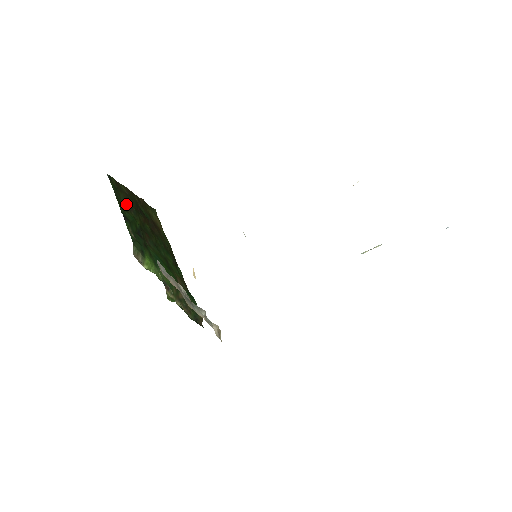
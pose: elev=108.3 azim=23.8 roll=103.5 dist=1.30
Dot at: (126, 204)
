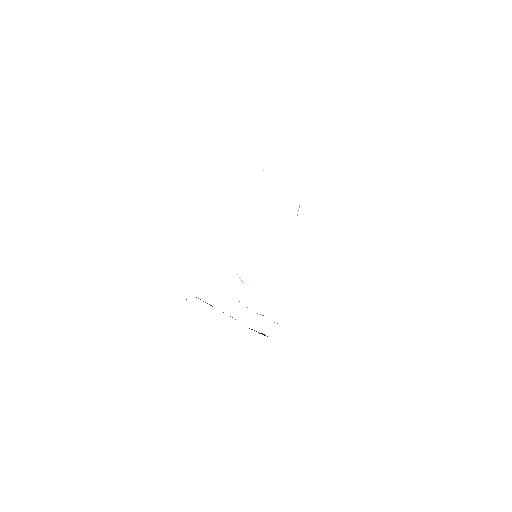
Dot at: occluded
